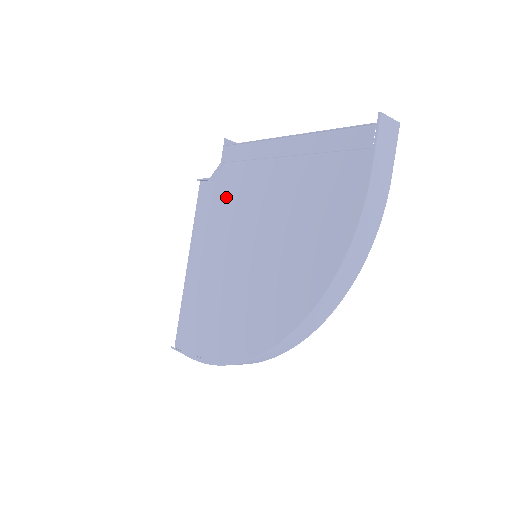
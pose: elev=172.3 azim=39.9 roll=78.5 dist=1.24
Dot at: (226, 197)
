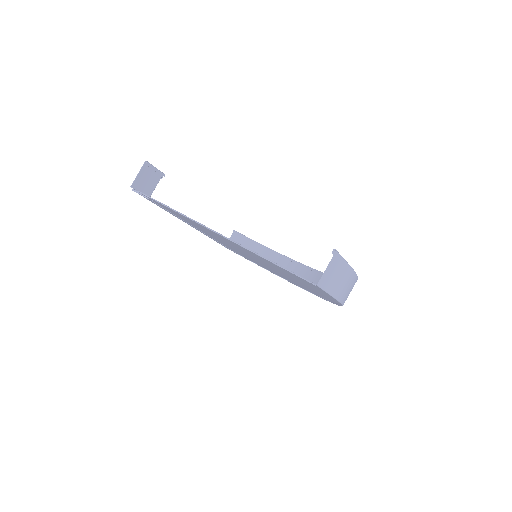
Dot at: occluded
